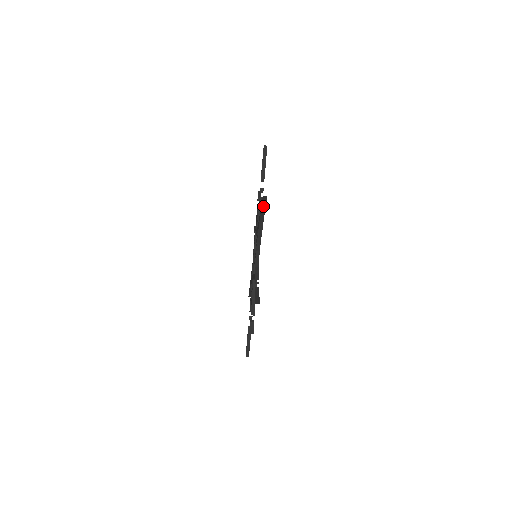
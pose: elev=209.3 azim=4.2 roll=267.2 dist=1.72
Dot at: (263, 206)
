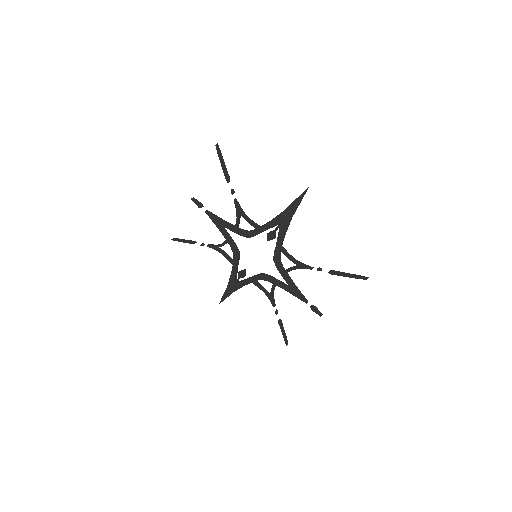
Dot at: (302, 198)
